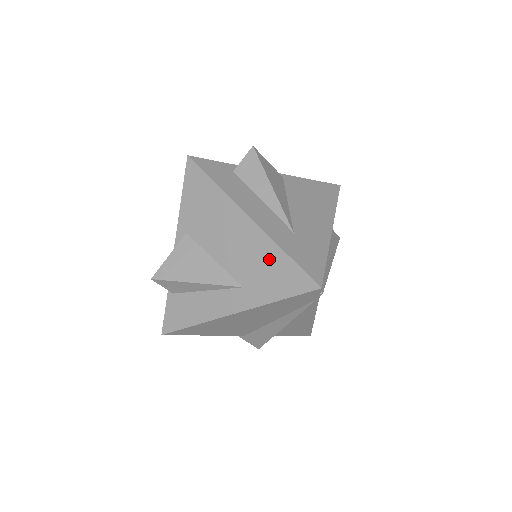
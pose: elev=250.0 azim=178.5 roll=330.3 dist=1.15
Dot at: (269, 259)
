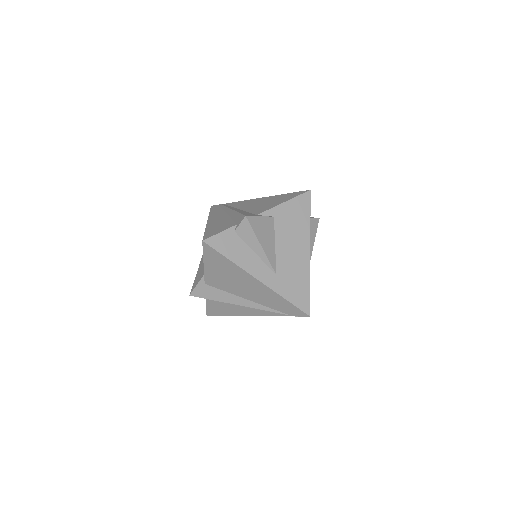
Dot at: (301, 279)
